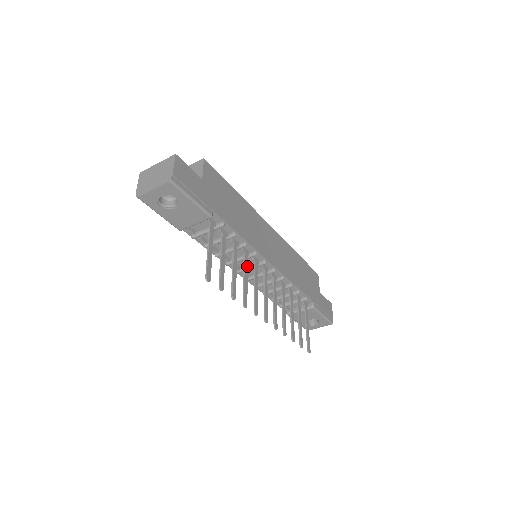
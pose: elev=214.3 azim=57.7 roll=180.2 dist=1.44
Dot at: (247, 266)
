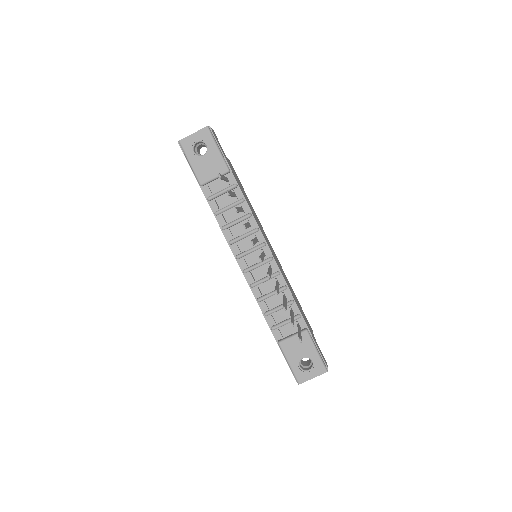
Dot at: (249, 226)
